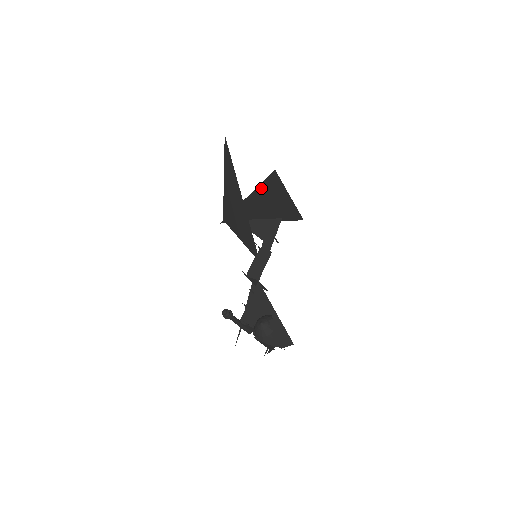
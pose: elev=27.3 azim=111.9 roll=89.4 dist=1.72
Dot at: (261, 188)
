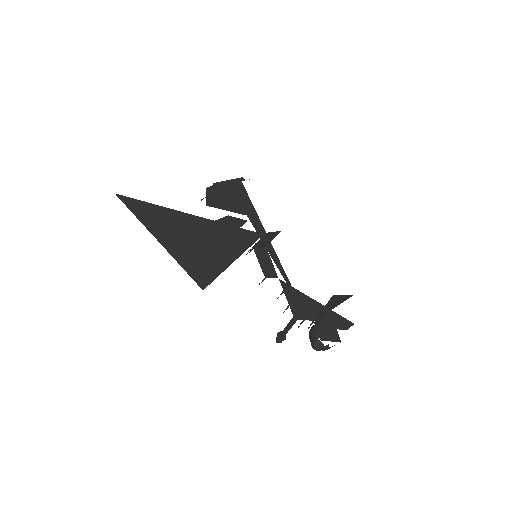
Dot at: occluded
